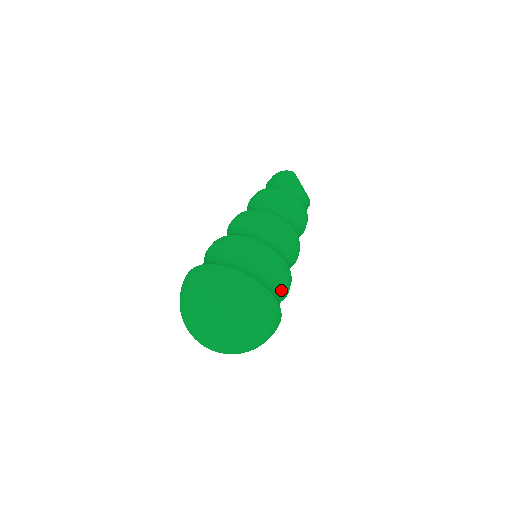
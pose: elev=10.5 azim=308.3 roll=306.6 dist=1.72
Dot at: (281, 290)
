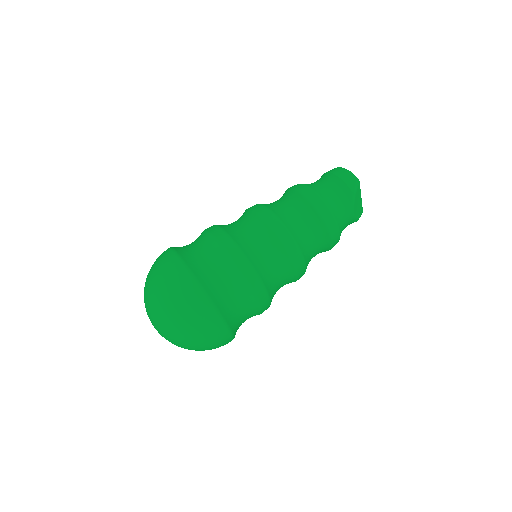
Dot at: (249, 315)
